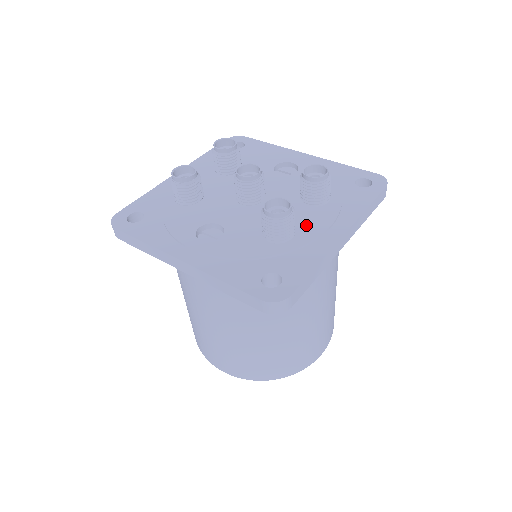
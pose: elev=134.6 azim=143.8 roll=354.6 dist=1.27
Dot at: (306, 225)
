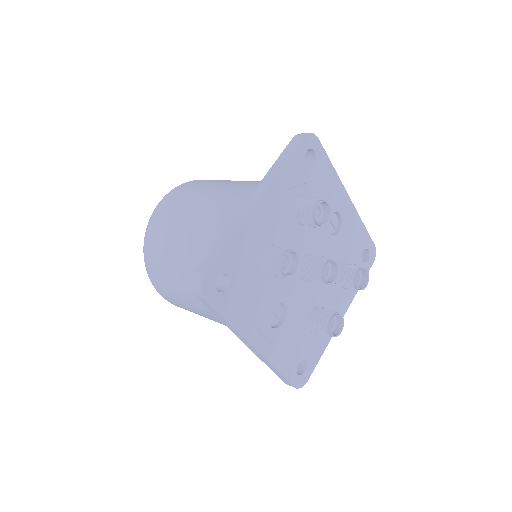
Dot at: occluded
